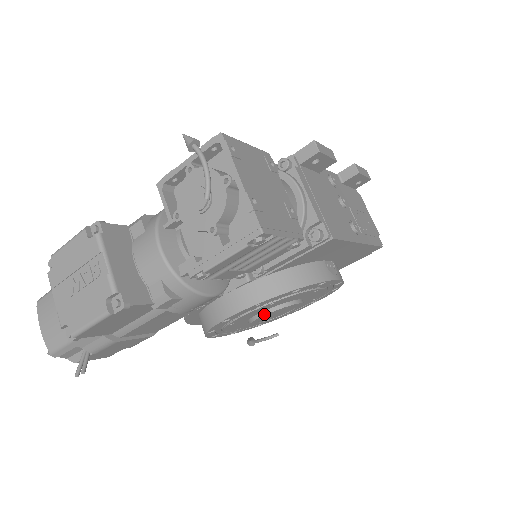
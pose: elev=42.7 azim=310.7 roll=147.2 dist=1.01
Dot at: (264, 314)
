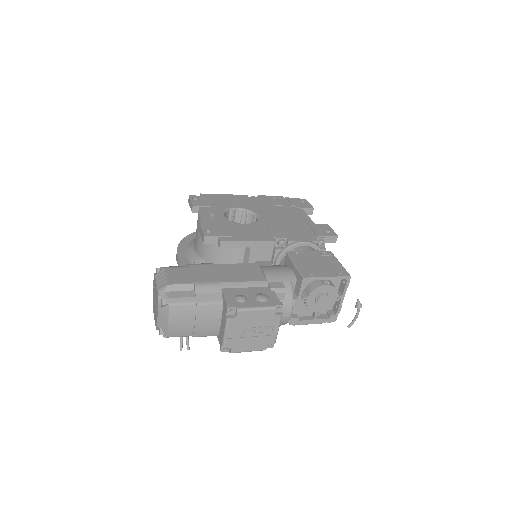
Dot at: occluded
